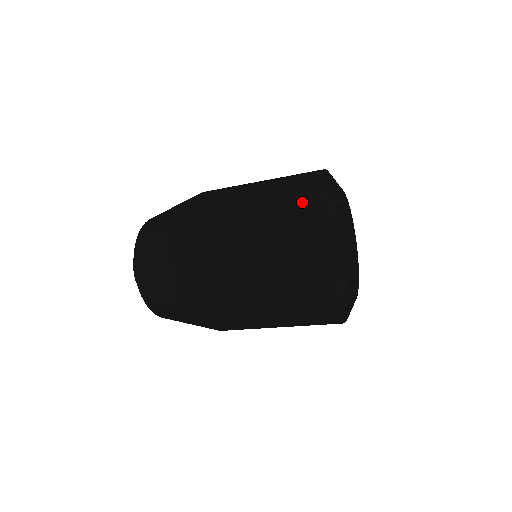
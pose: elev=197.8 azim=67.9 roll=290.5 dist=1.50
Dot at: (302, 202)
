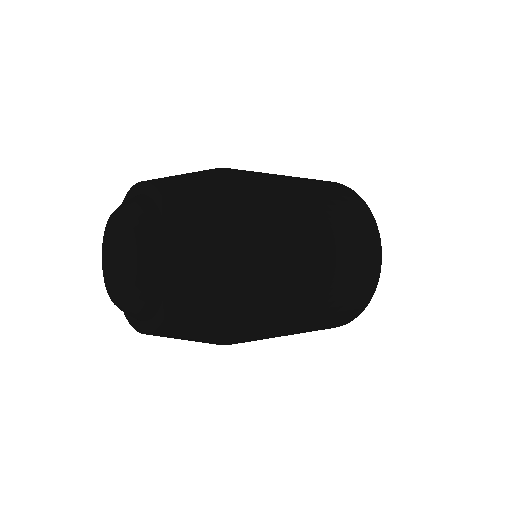
Dot at: (368, 223)
